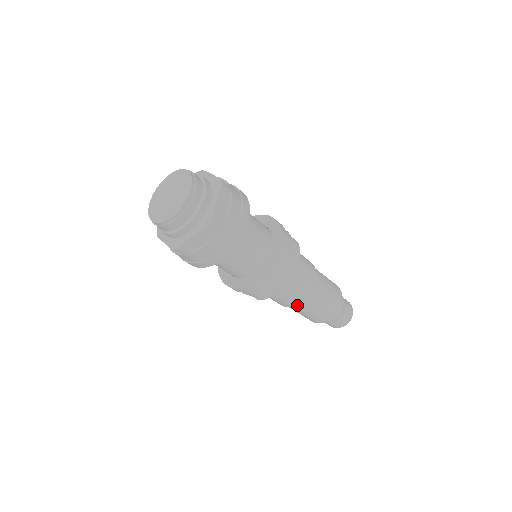
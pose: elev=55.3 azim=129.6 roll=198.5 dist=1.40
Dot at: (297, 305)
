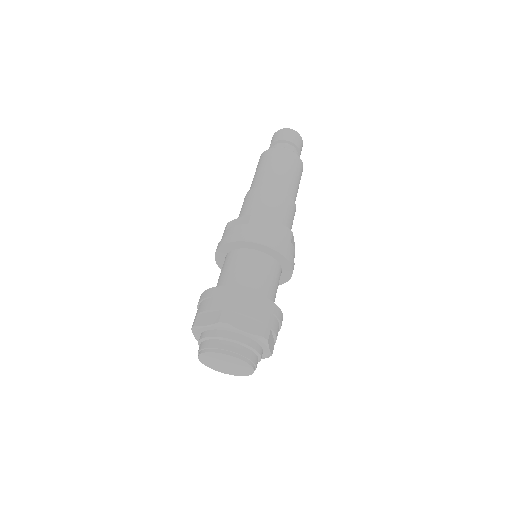
Dot at: occluded
